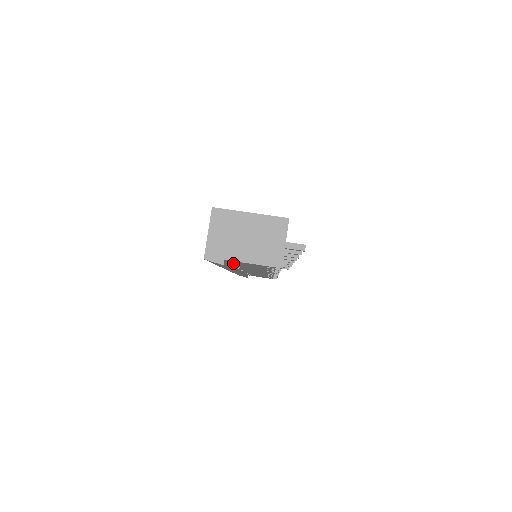
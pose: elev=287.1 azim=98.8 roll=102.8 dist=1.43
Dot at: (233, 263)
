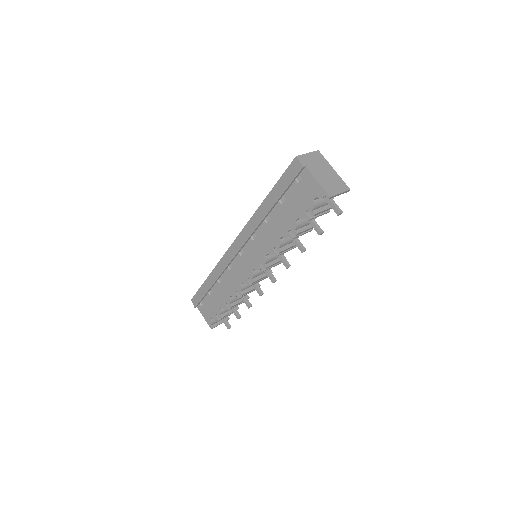
Dot at: (291, 190)
